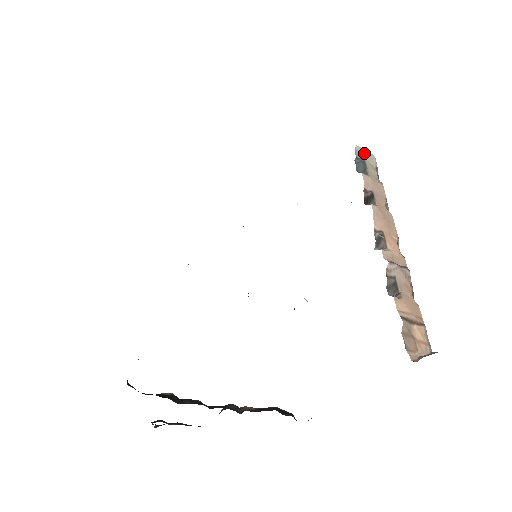
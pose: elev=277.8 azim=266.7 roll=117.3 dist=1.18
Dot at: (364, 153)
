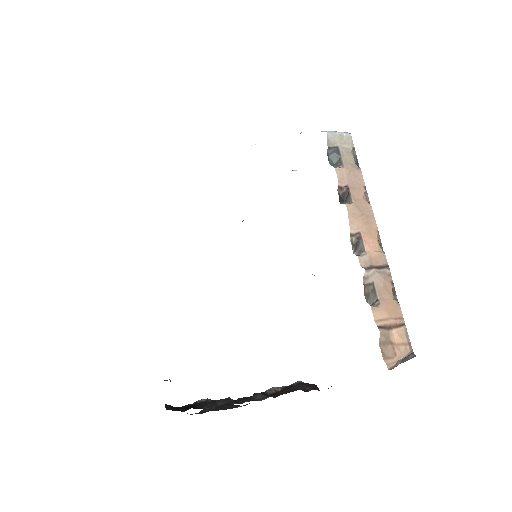
Dot at: (337, 137)
